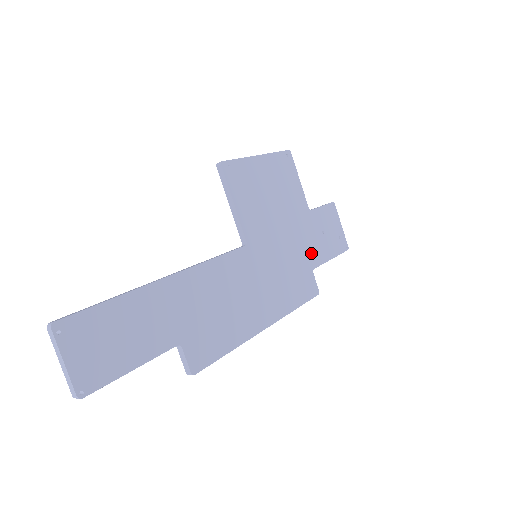
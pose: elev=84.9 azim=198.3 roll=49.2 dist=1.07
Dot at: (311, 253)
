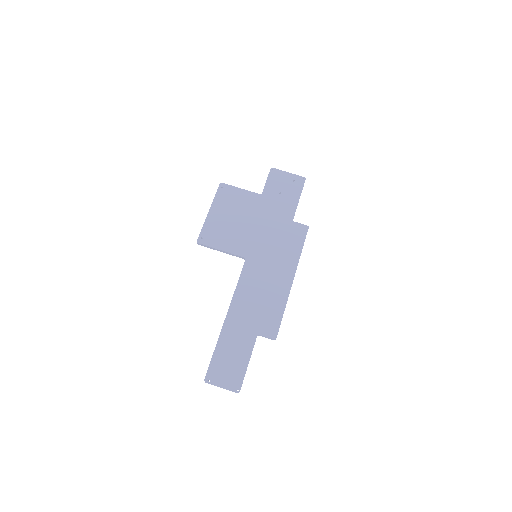
Dot at: (284, 214)
